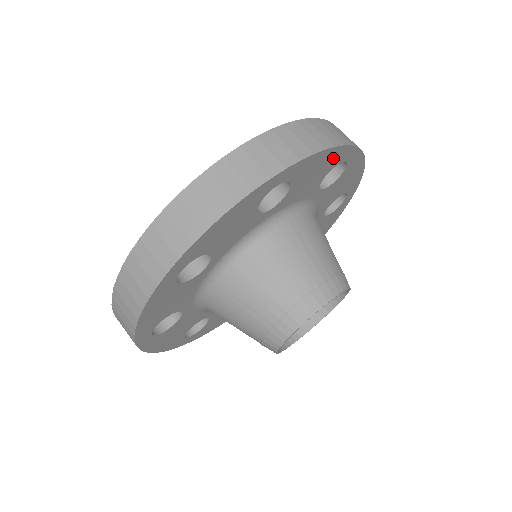
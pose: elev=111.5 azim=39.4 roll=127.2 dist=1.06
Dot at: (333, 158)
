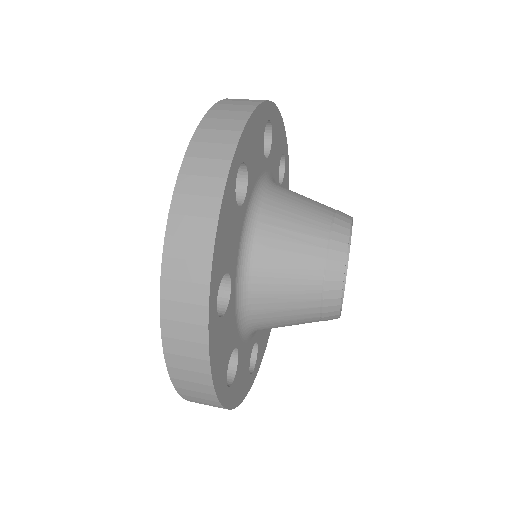
Dot at: occluded
